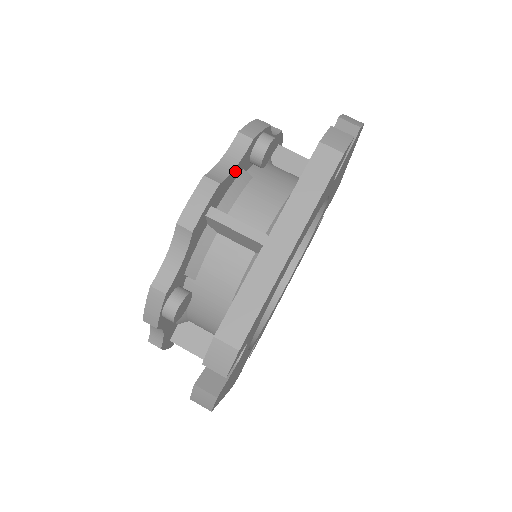
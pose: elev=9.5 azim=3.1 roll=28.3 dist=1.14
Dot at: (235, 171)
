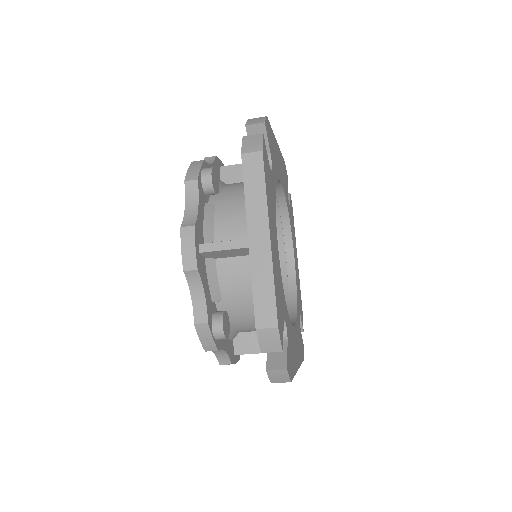
Dot at: (200, 209)
